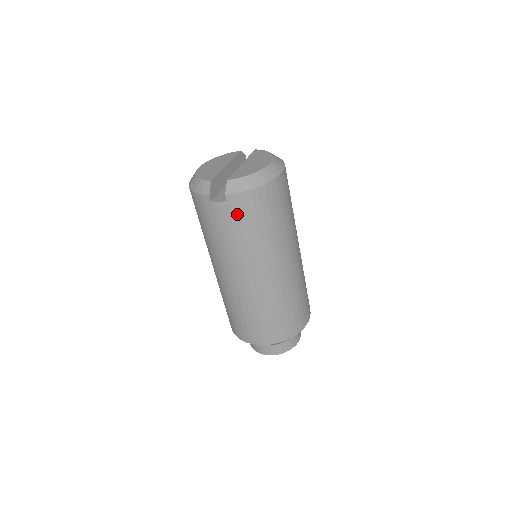
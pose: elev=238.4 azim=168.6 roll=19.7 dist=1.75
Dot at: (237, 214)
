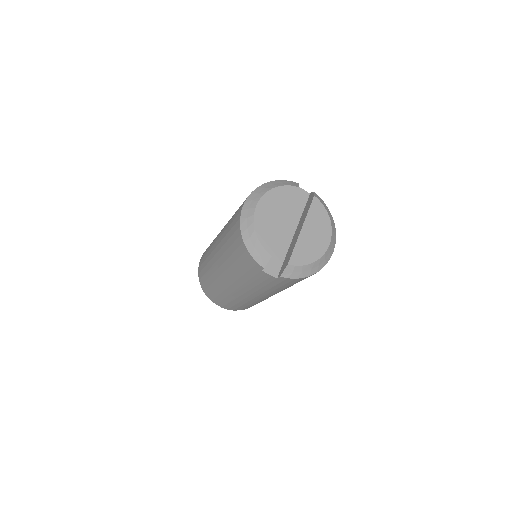
Dot at: (278, 283)
